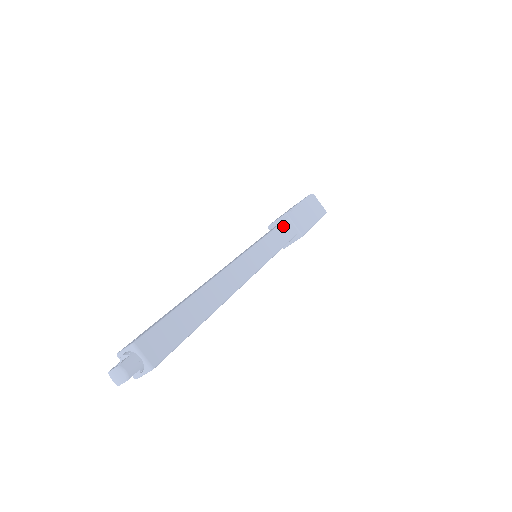
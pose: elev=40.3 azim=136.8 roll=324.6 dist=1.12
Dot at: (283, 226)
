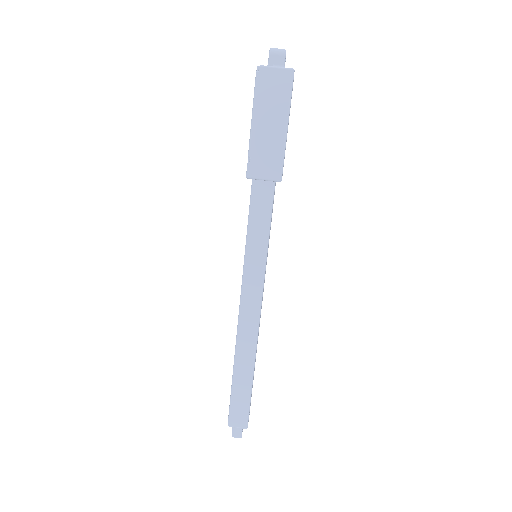
Dot at: (255, 195)
